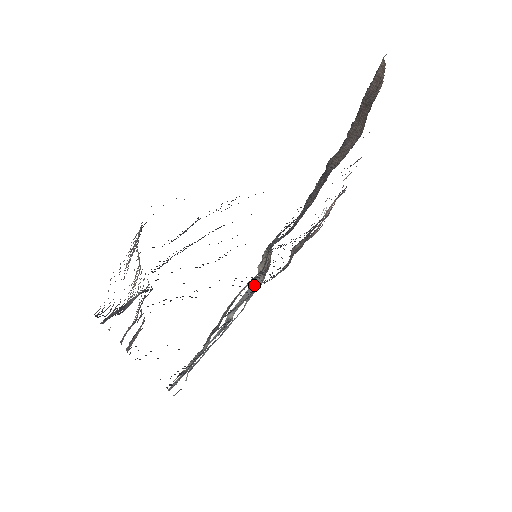
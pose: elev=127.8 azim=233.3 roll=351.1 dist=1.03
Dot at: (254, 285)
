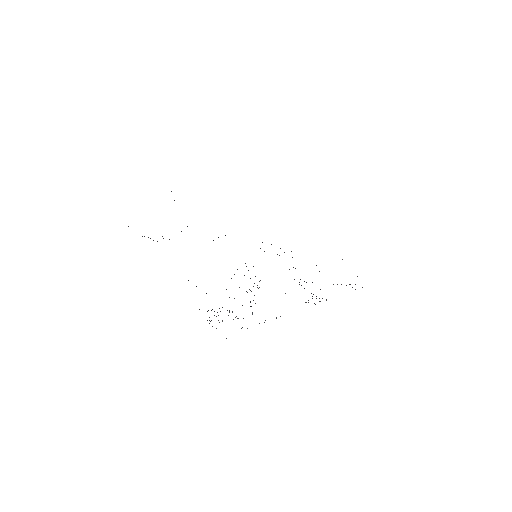
Dot at: occluded
